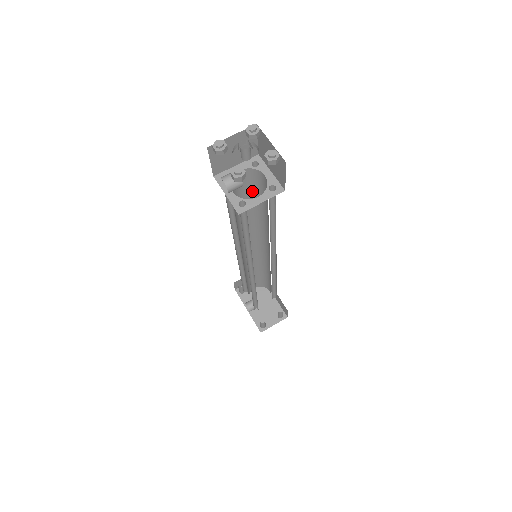
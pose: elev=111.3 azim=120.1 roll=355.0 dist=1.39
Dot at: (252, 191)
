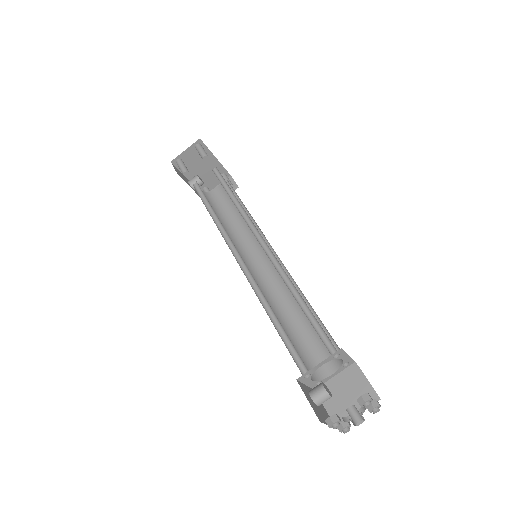
Dot at: occluded
